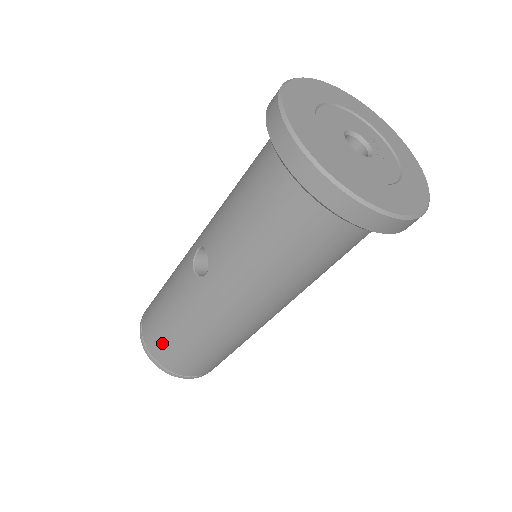
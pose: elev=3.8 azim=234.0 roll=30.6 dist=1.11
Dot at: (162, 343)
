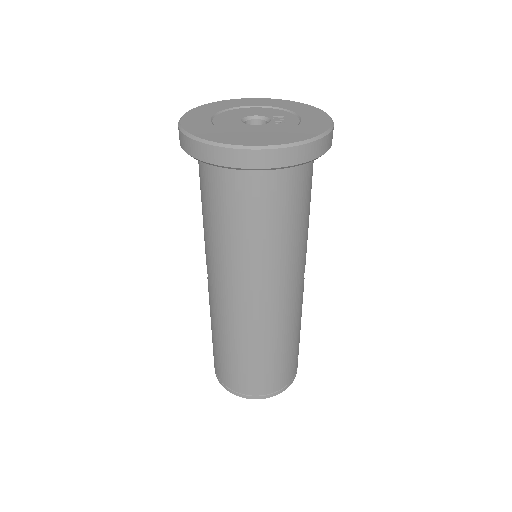
Dot at: (216, 358)
